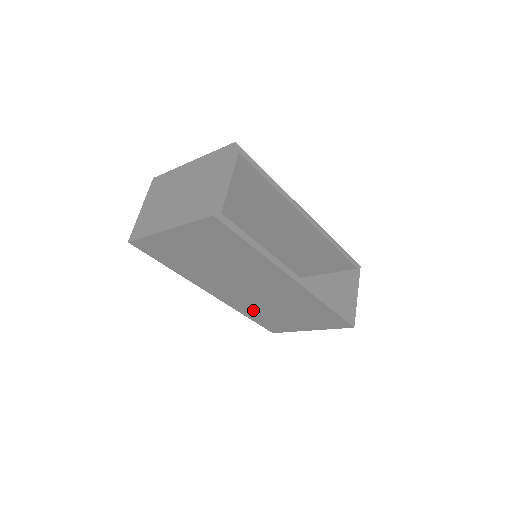
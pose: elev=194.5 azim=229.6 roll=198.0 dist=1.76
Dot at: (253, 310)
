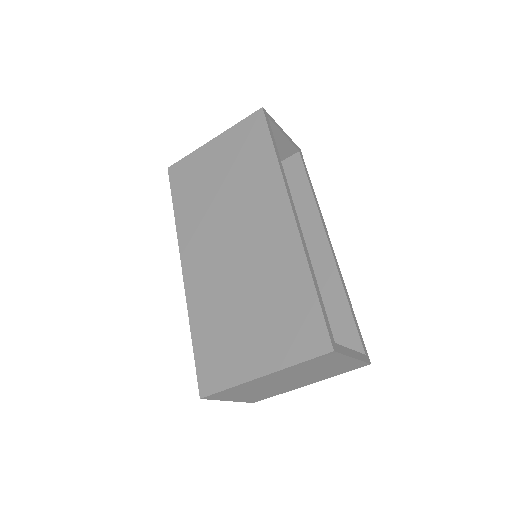
Dot at: (210, 309)
